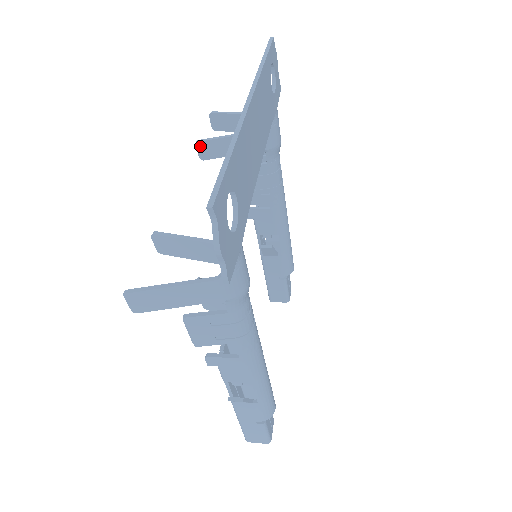
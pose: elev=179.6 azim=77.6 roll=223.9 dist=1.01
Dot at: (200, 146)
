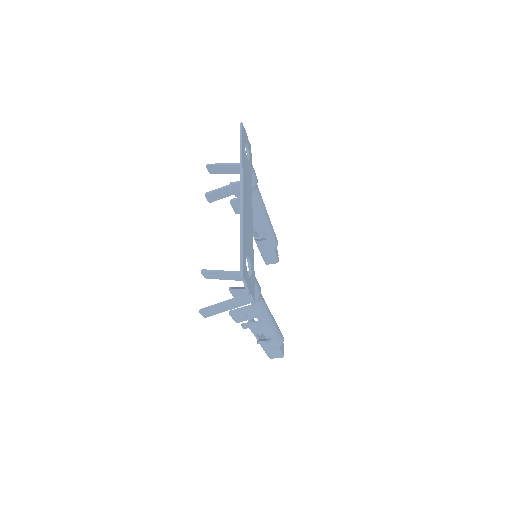
Dot at: (208, 196)
